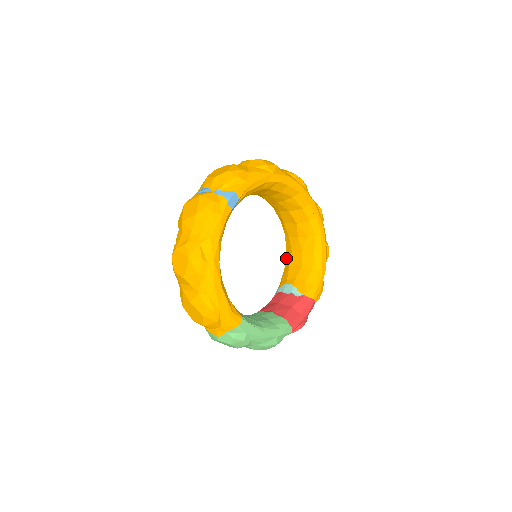
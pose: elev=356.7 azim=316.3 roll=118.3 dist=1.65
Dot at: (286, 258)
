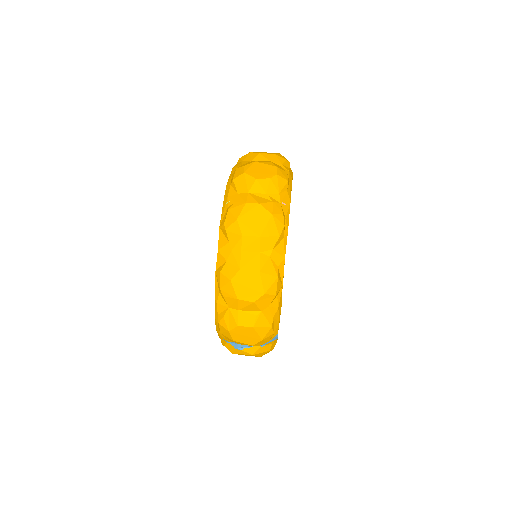
Dot at: occluded
